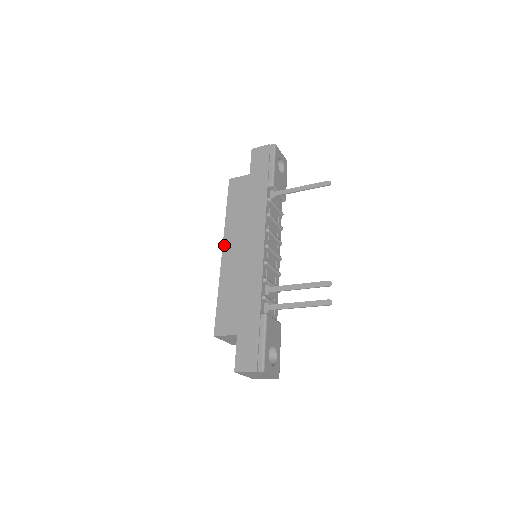
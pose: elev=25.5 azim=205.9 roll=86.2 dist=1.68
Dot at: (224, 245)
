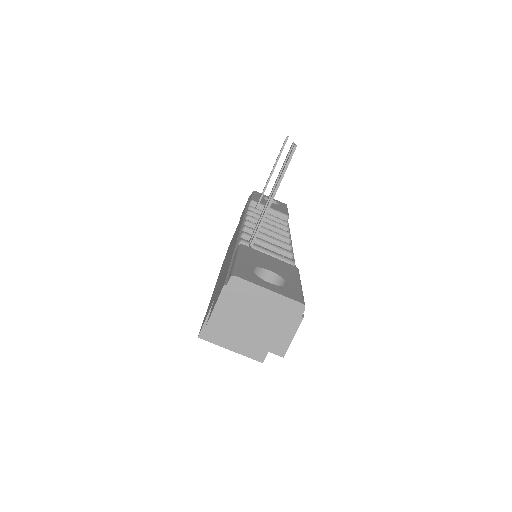
Dot at: (218, 276)
